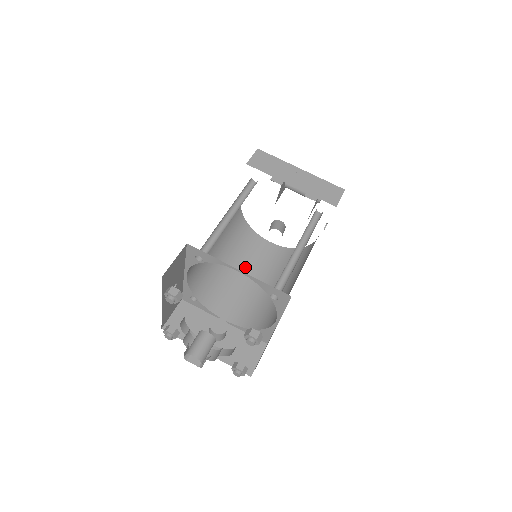
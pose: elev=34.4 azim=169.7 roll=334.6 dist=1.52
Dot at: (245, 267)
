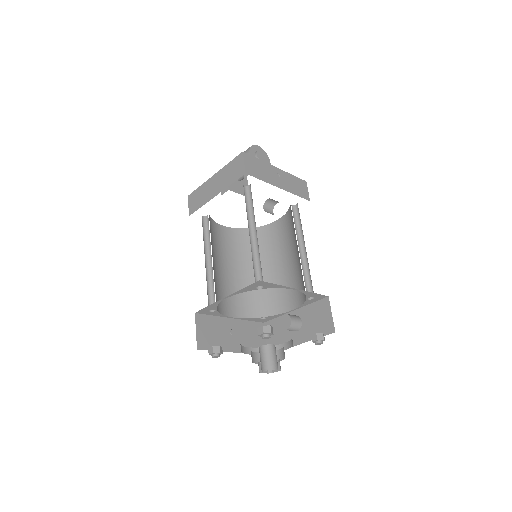
Dot at: (277, 258)
